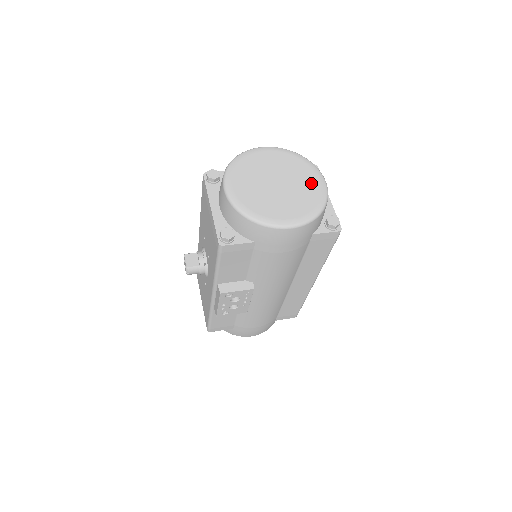
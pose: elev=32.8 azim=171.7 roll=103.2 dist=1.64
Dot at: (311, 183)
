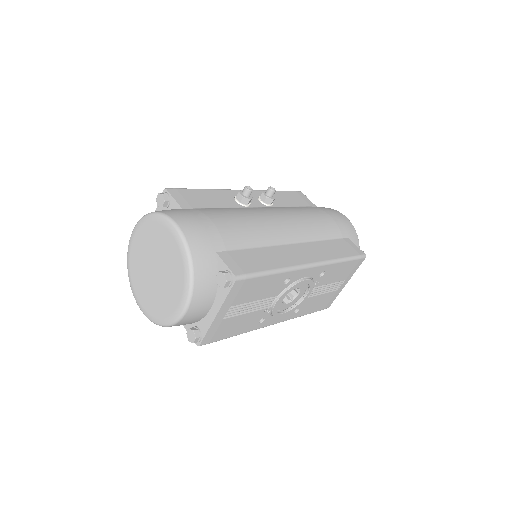
Dot at: (172, 300)
